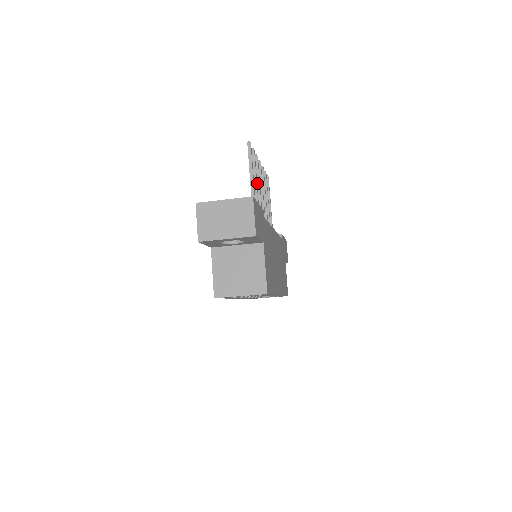
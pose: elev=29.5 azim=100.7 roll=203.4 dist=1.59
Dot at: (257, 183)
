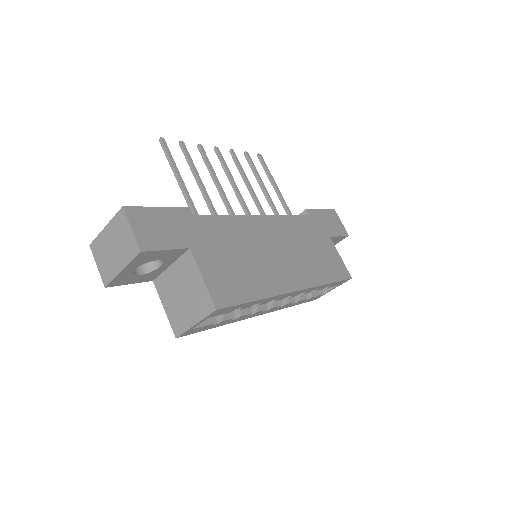
Dot at: (211, 175)
